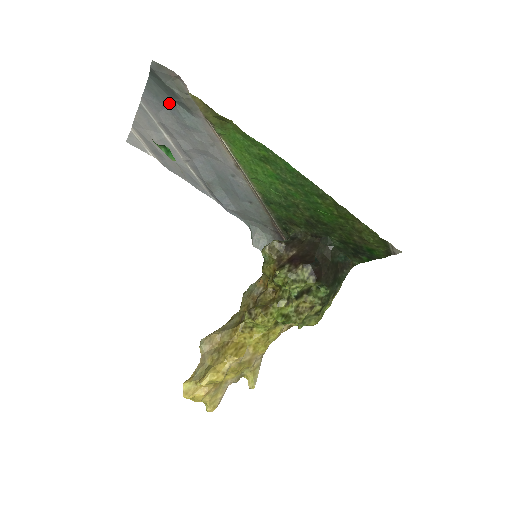
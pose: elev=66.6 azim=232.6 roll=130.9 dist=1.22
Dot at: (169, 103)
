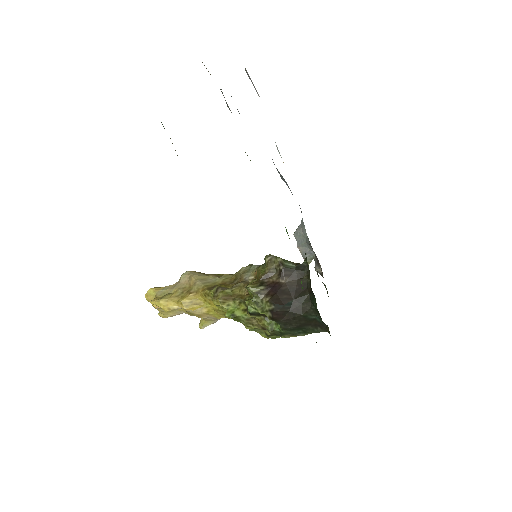
Dot at: occluded
